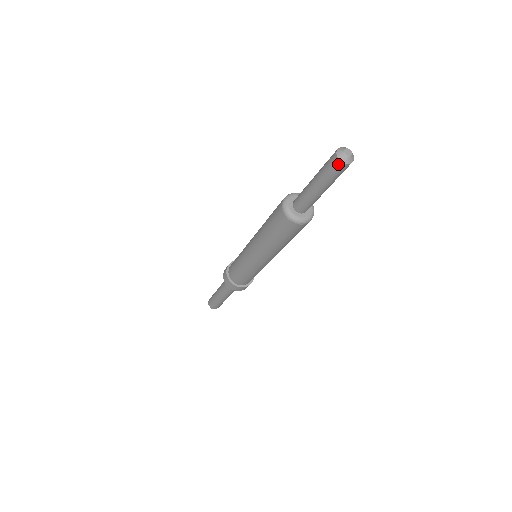
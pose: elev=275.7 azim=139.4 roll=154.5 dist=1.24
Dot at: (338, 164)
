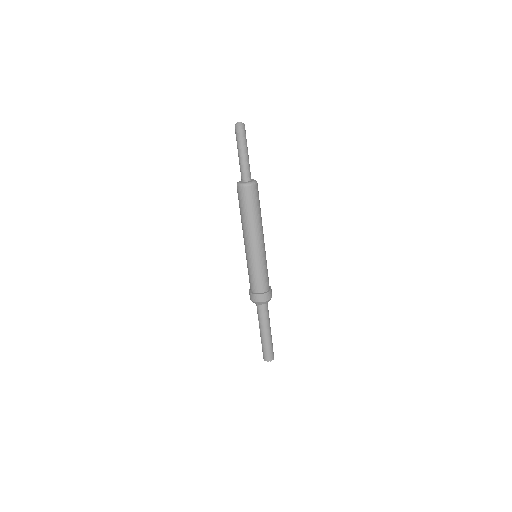
Dot at: (241, 128)
